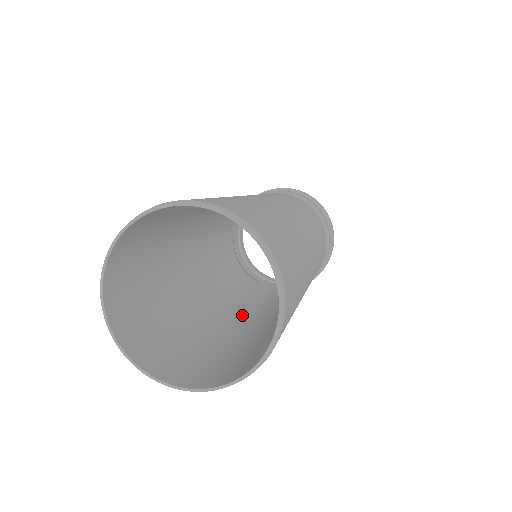
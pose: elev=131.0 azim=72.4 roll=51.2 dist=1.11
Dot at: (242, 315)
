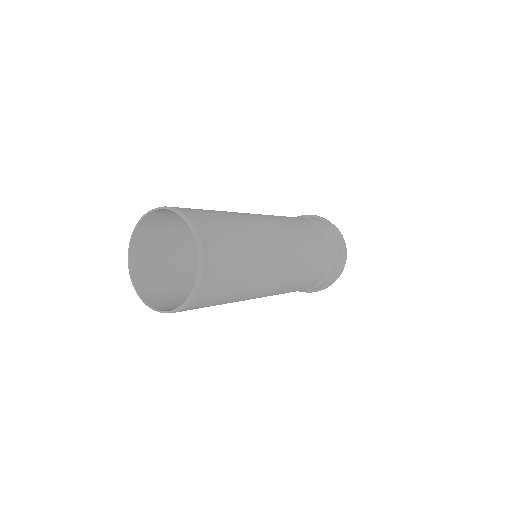
Dot at: occluded
